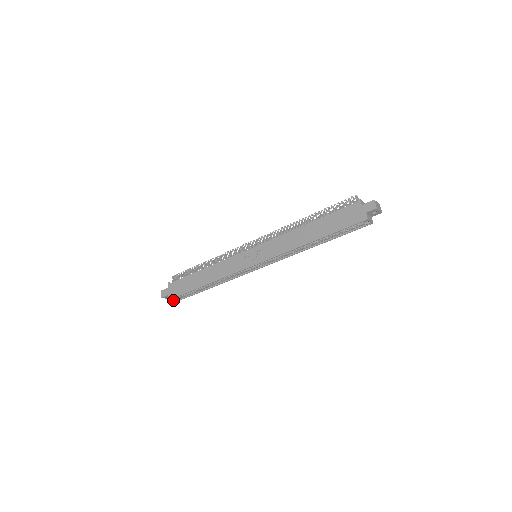
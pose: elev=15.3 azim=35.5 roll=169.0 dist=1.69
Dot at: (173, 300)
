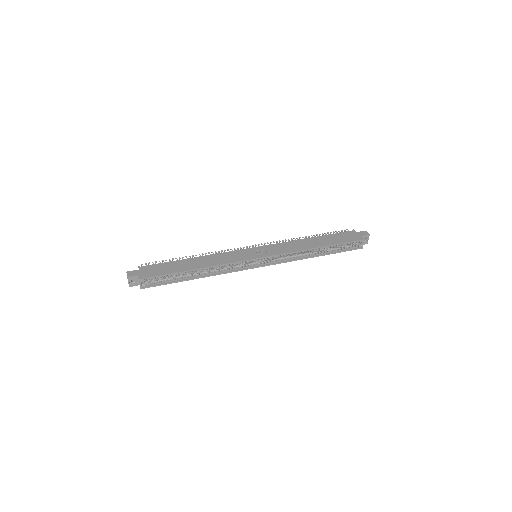
Dot at: (141, 283)
